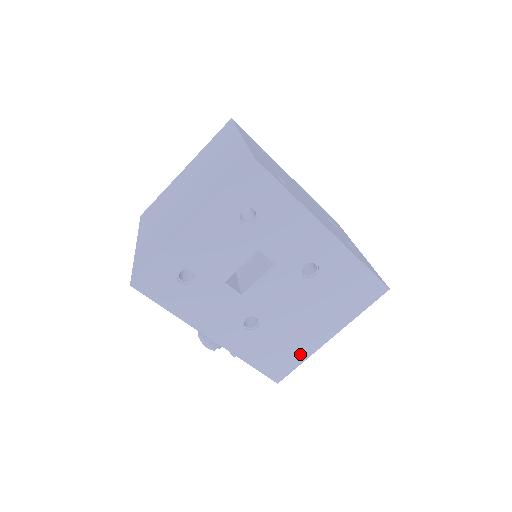
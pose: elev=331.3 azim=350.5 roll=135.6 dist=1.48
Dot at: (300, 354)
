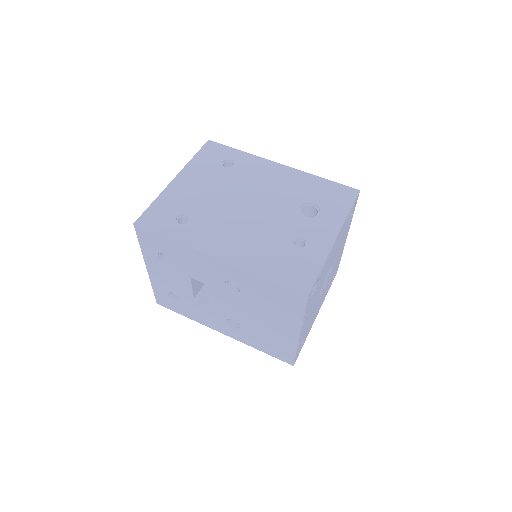
Dot at: (288, 346)
